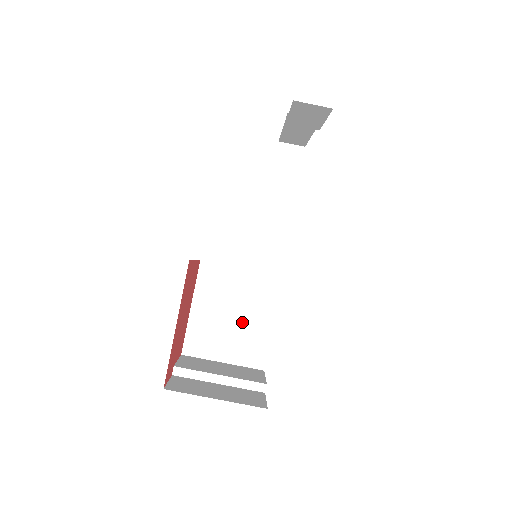
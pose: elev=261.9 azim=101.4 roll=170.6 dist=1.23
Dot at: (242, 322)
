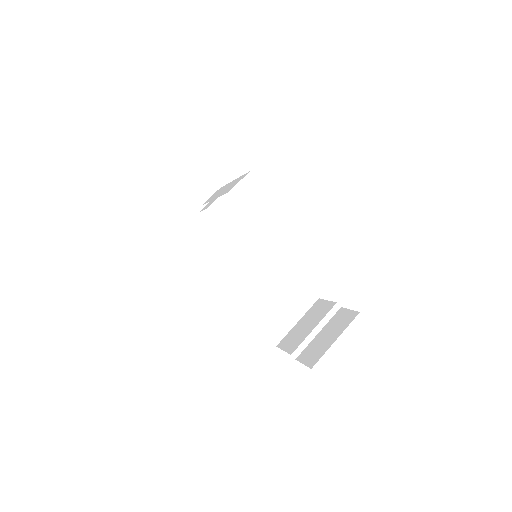
Dot at: (282, 293)
